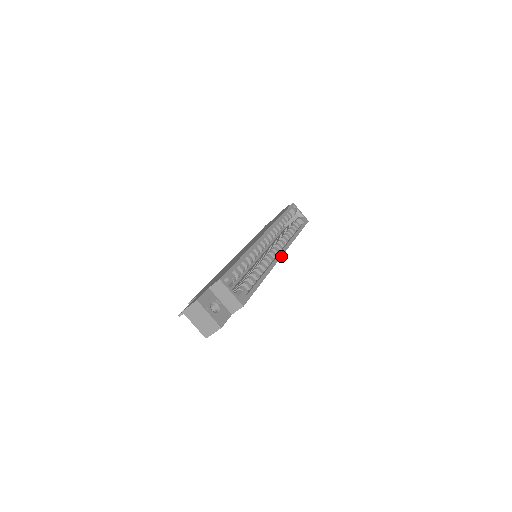
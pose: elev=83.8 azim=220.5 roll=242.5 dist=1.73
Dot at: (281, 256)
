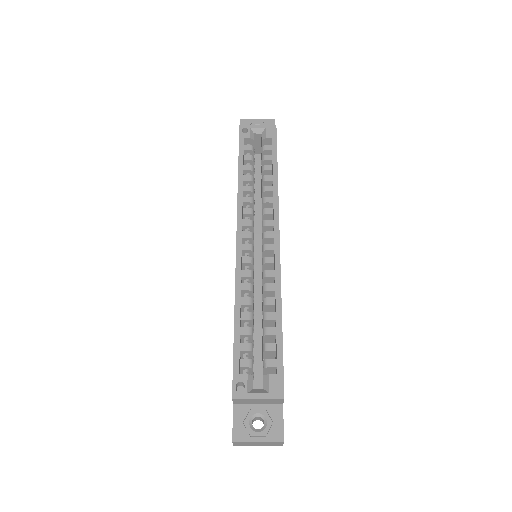
Dot at: (278, 243)
